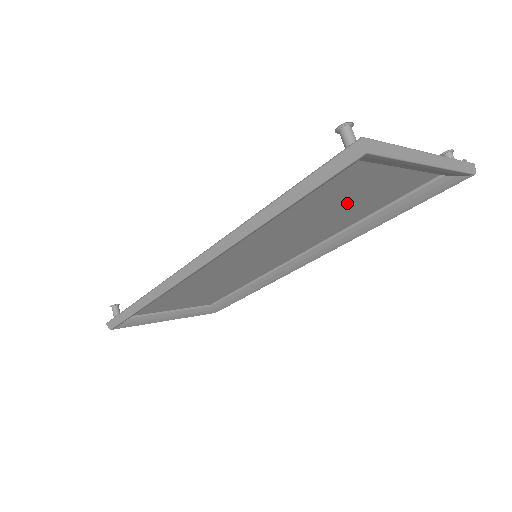
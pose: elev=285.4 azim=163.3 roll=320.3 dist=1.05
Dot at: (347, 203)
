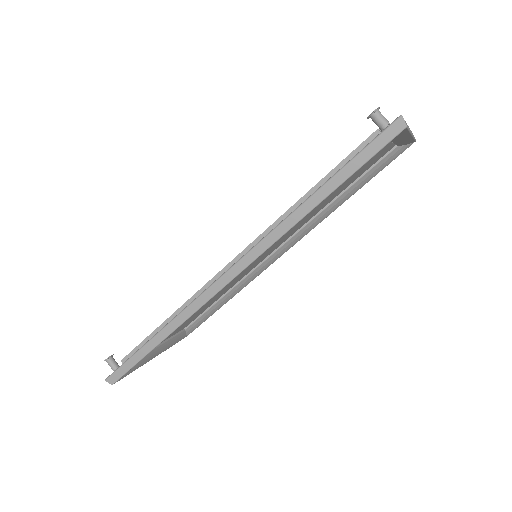
Dot at: occluded
